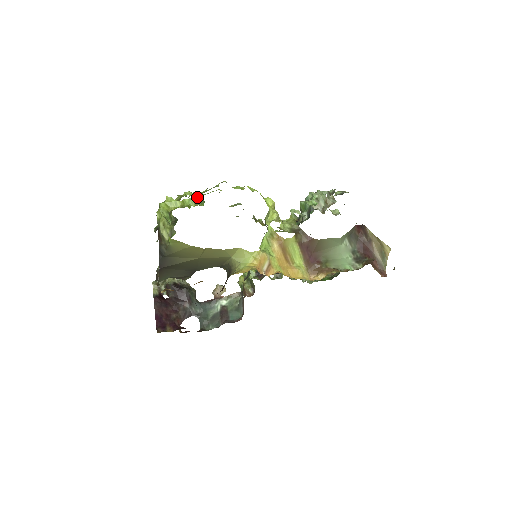
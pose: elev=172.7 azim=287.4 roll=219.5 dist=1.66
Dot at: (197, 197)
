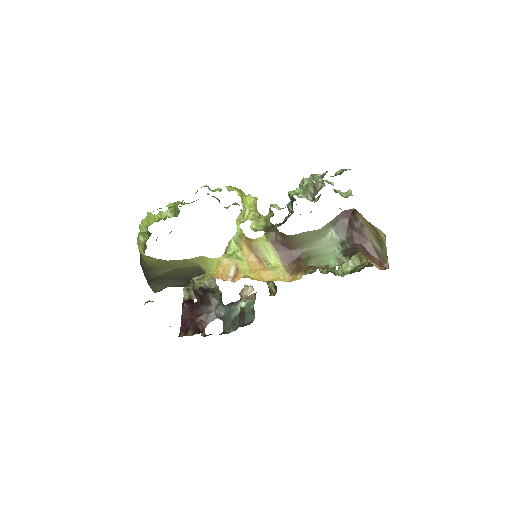
Dot at: (175, 207)
